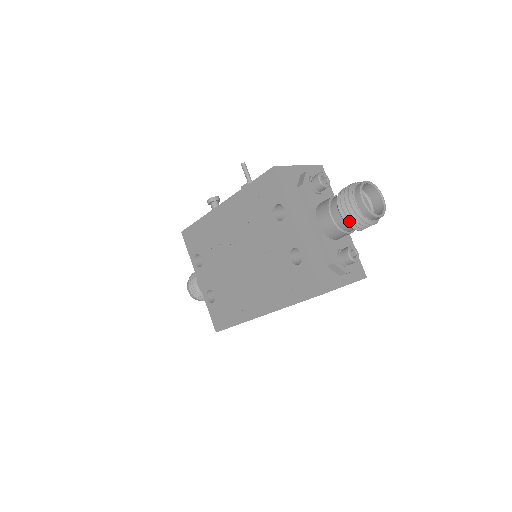
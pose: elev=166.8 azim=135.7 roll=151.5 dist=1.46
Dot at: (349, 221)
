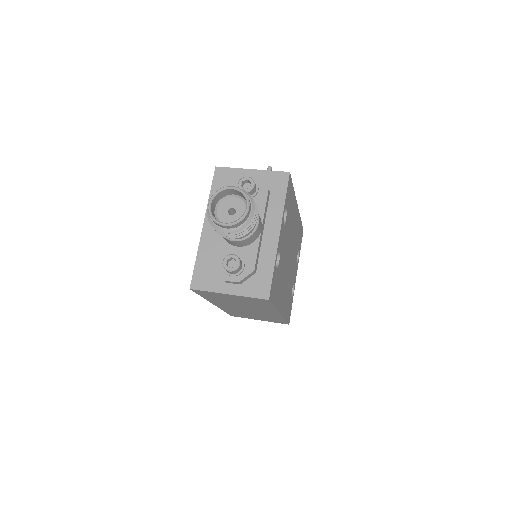
Dot at: occluded
